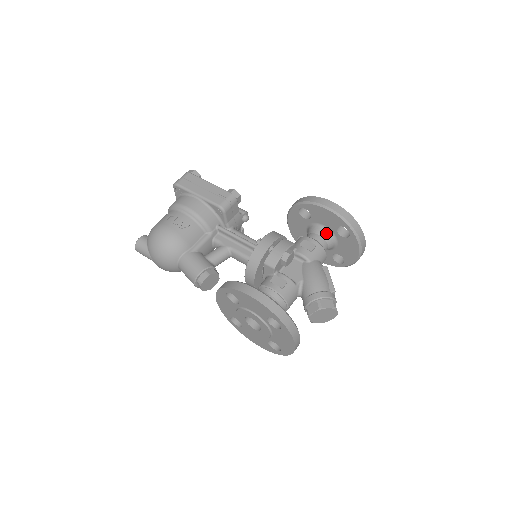
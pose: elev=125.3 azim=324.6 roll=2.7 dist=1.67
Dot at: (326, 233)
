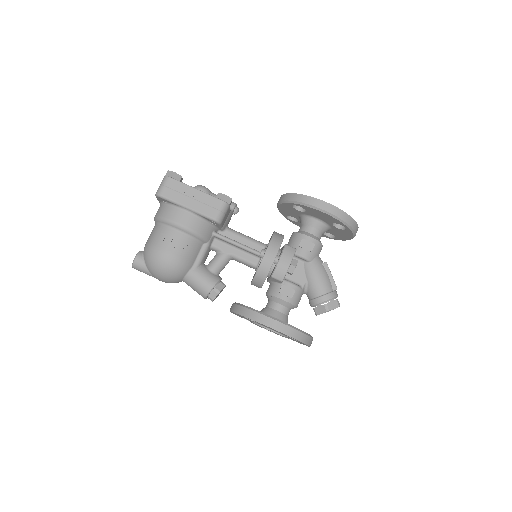
Dot at: (321, 225)
